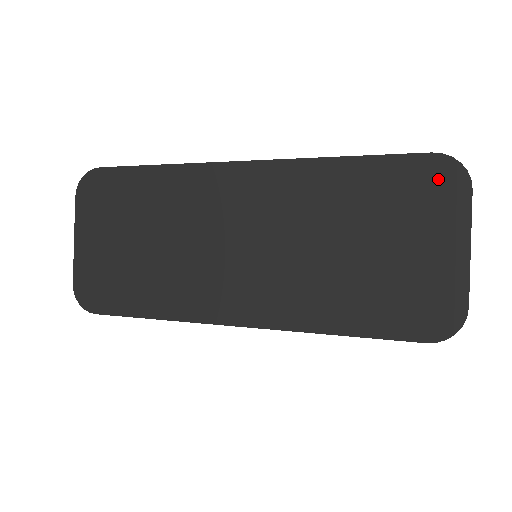
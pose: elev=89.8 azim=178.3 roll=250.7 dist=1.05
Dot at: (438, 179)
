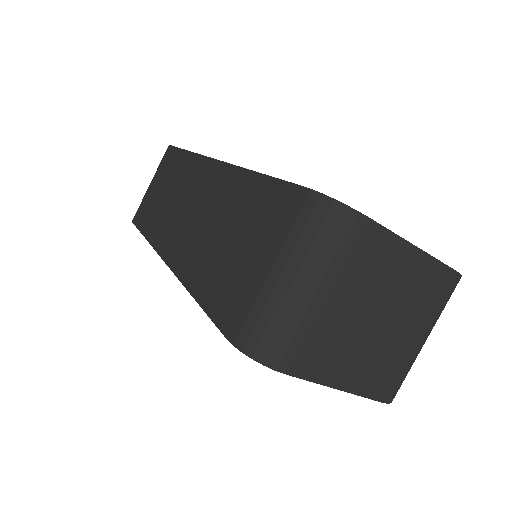
Dot at: occluded
